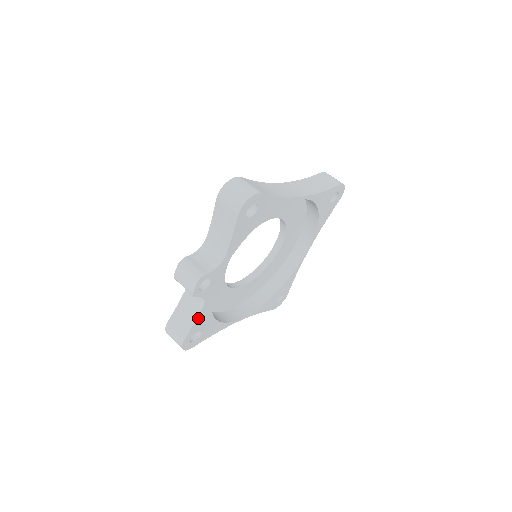
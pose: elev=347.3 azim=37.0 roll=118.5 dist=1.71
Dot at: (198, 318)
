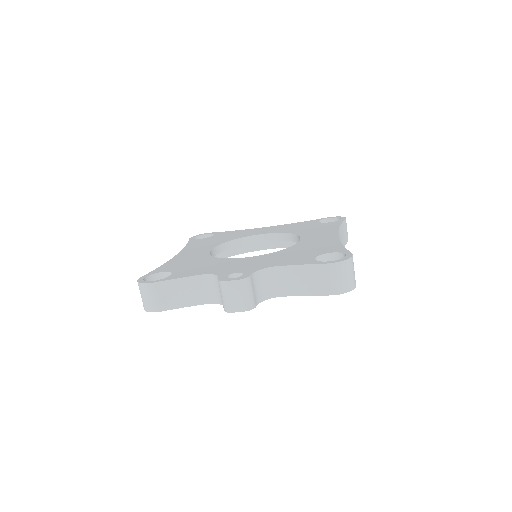
Dot at: (192, 305)
